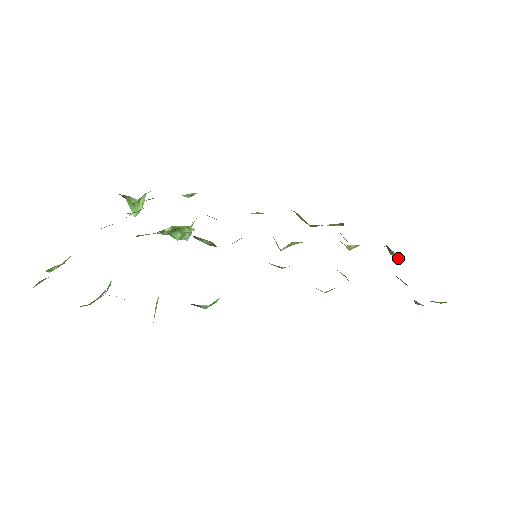
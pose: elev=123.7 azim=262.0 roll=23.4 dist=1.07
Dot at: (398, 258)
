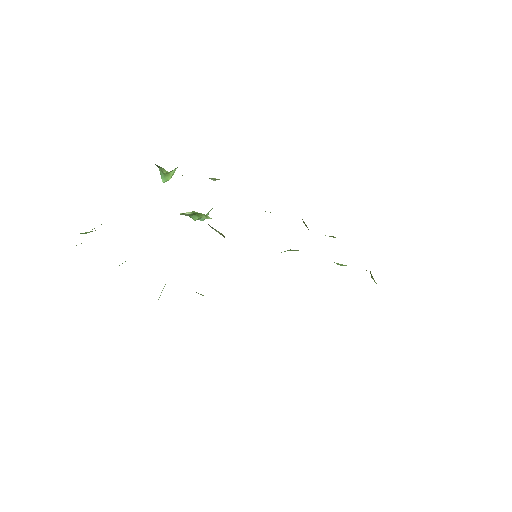
Dot at: (376, 283)
